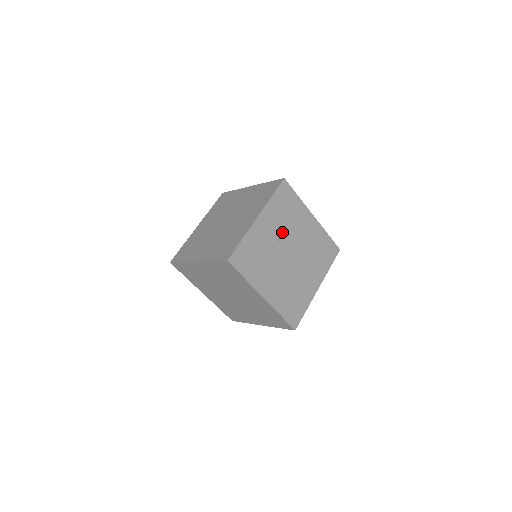
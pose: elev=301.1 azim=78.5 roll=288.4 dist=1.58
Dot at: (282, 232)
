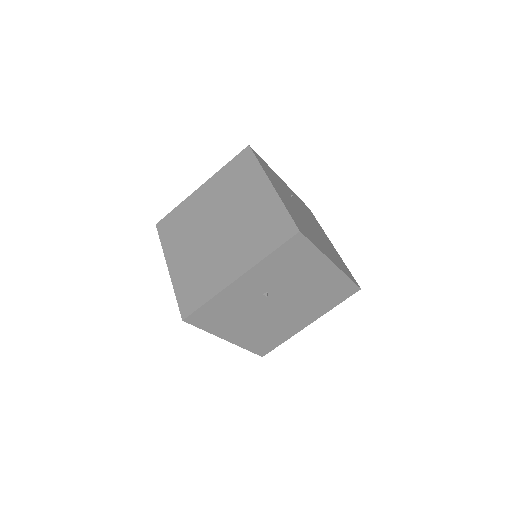
Dot at: (274, 286)
